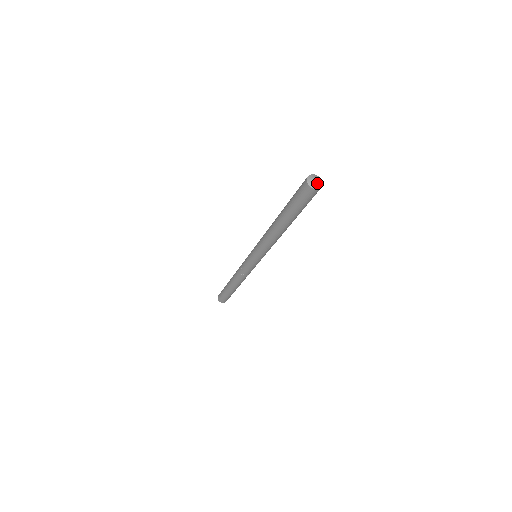
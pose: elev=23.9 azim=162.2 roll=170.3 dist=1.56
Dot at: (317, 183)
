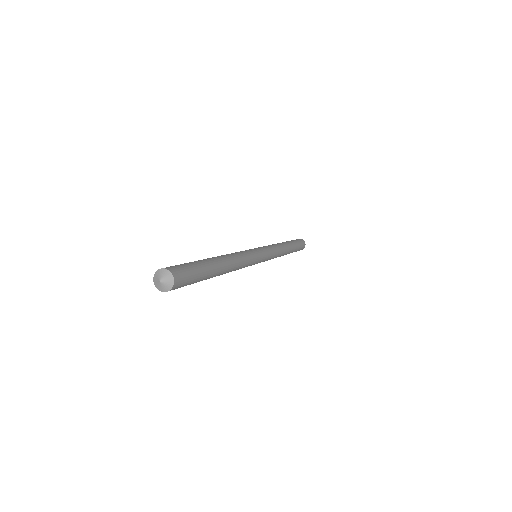
Dot at: (160, 285)
